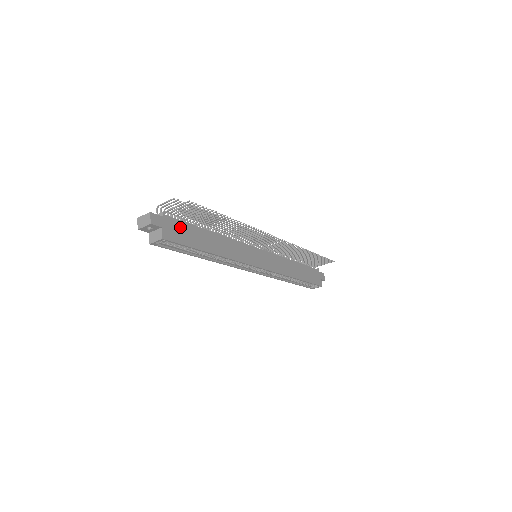
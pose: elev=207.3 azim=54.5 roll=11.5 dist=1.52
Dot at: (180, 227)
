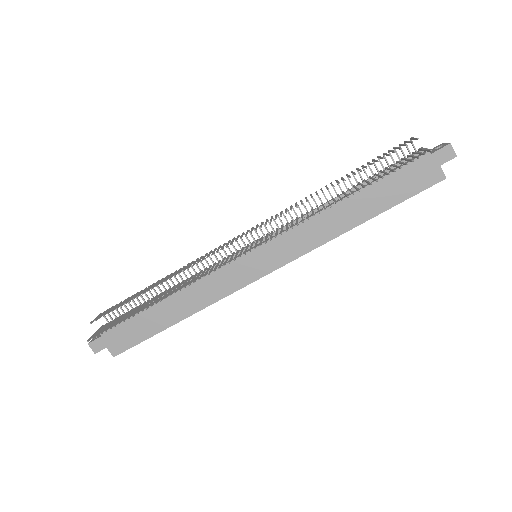
Dot at: (124, 330)
